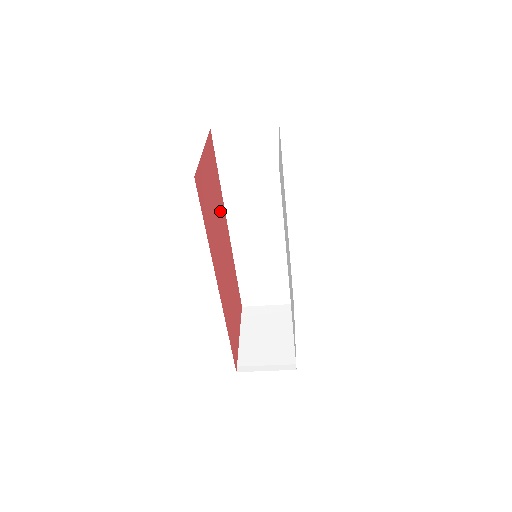
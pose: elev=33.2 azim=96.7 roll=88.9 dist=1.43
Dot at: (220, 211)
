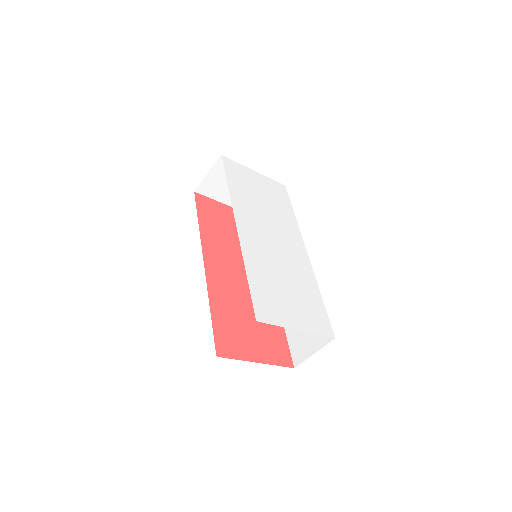
Dot at: occluded
